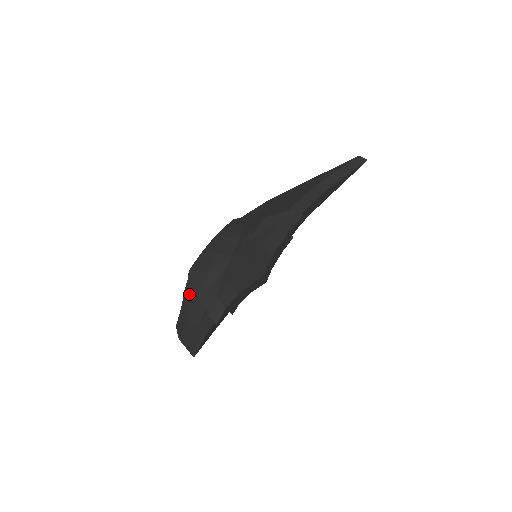
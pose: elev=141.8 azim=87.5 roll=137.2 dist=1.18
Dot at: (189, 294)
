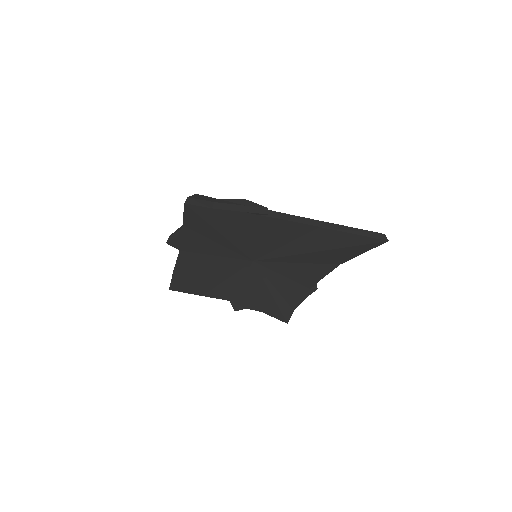
Dot at: occluded
